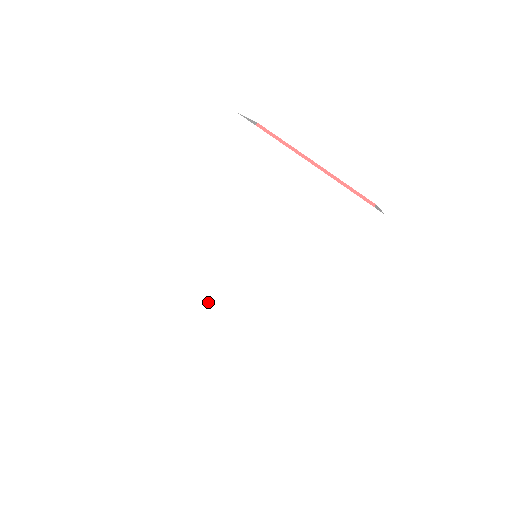
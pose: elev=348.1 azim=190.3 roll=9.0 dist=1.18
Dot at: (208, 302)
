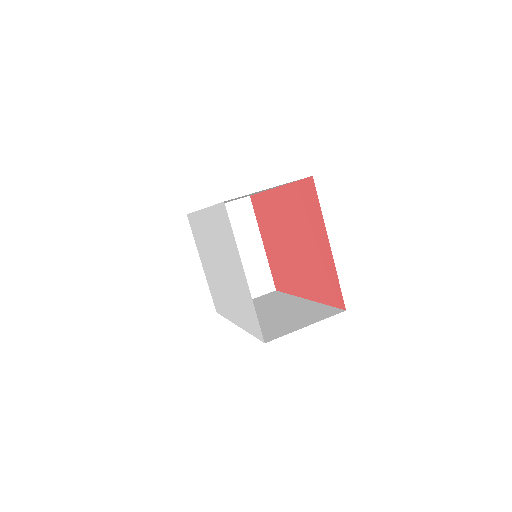
Dot at: (208, 257)
